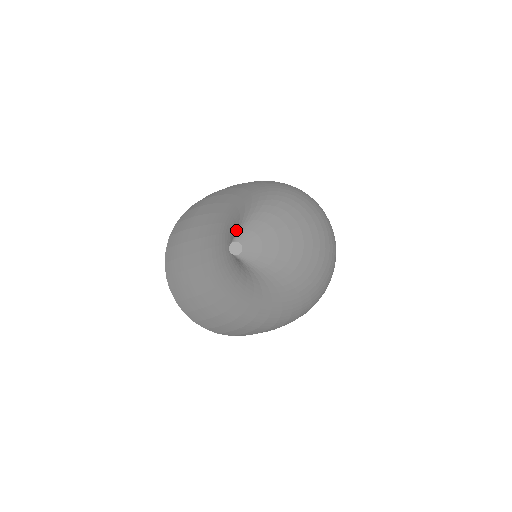
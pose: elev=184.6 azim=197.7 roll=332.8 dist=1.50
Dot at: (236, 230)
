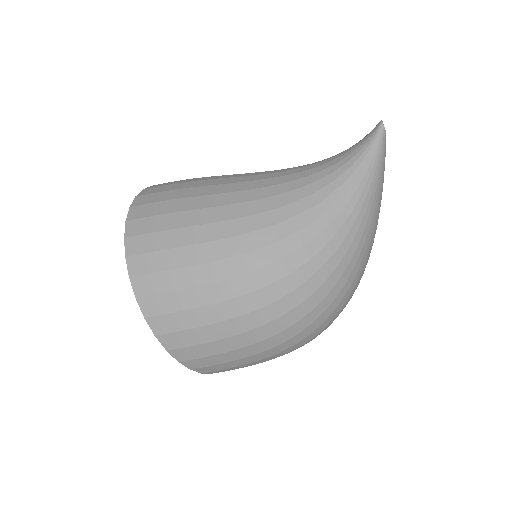
Dot at: occluded
